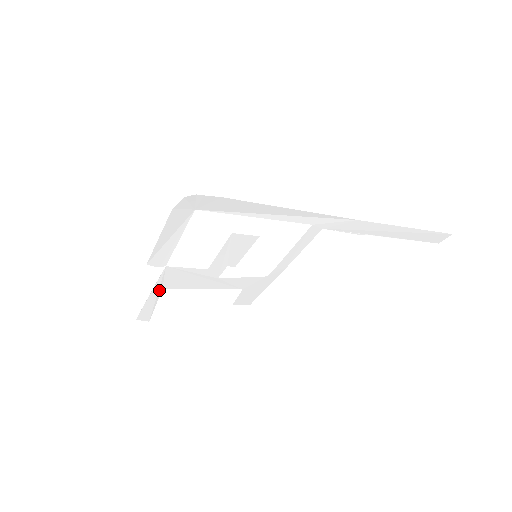
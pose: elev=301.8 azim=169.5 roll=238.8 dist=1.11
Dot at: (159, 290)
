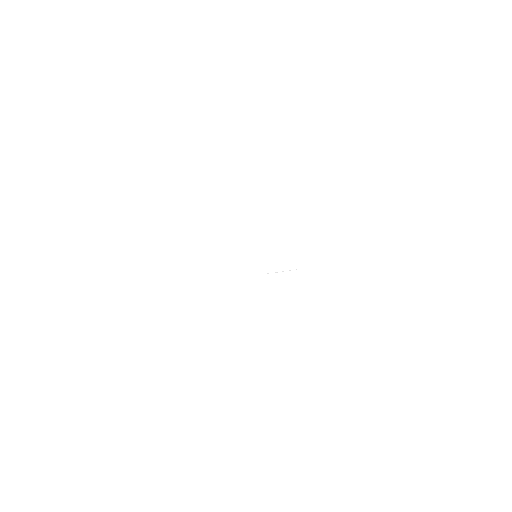
Dot at: occluded
